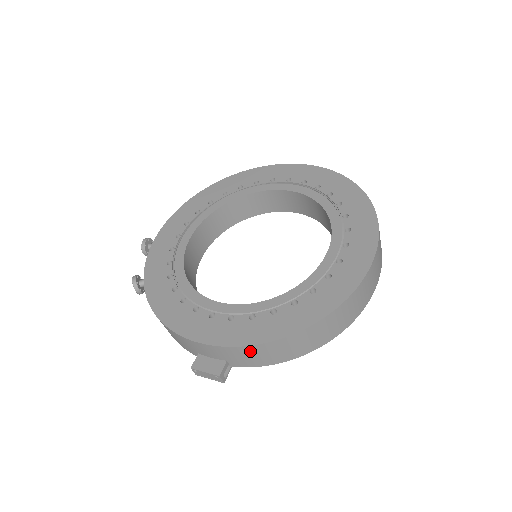
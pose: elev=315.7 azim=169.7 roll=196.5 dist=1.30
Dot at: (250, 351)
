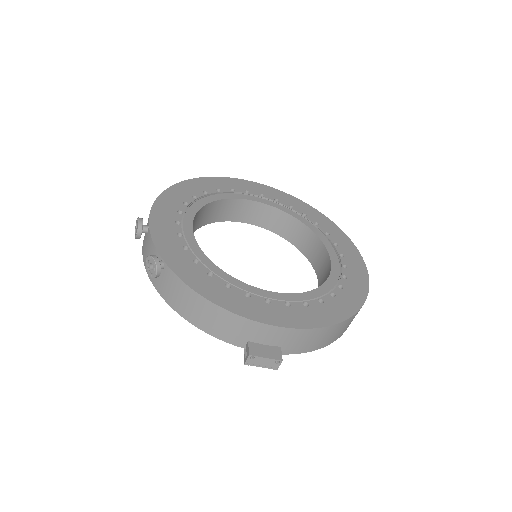
Dot at: (314, 334)
